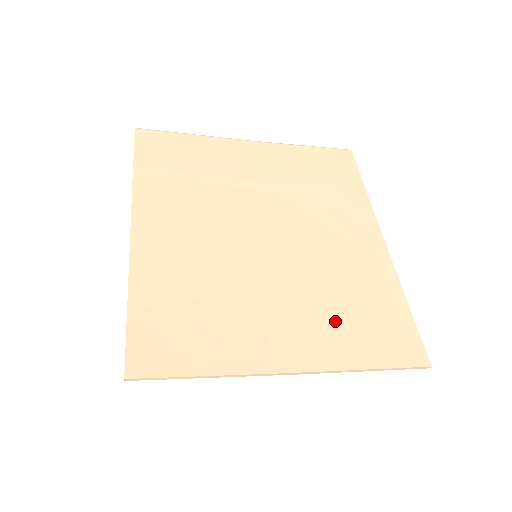
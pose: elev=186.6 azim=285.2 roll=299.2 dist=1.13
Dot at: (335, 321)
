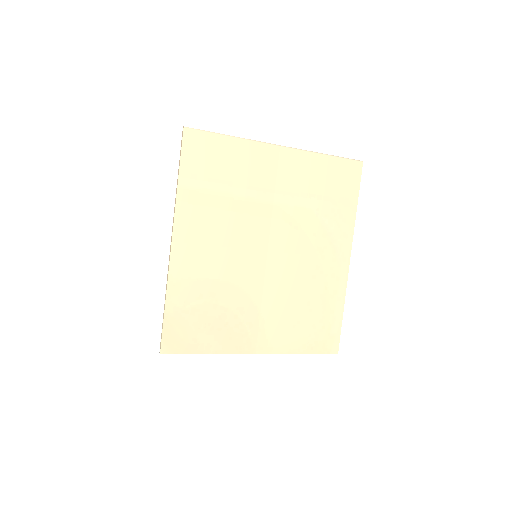
Dot at: (292, 322)
